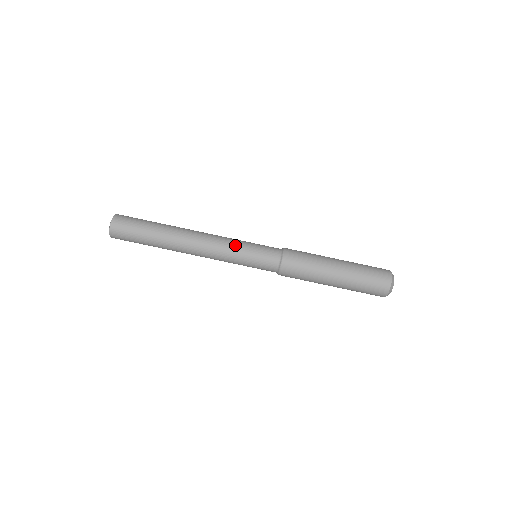
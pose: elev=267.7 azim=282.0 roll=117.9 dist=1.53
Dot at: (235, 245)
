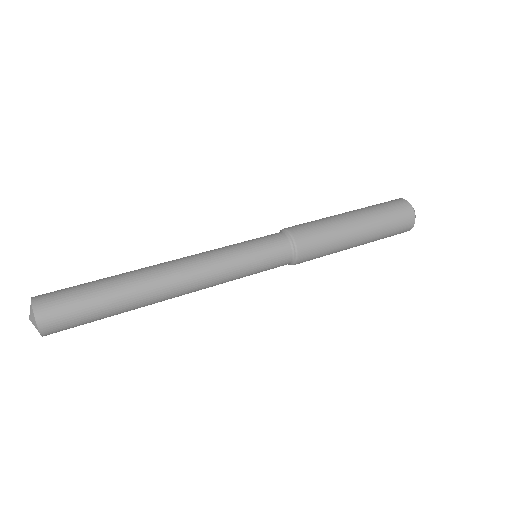
Dot at: (227, 250)
